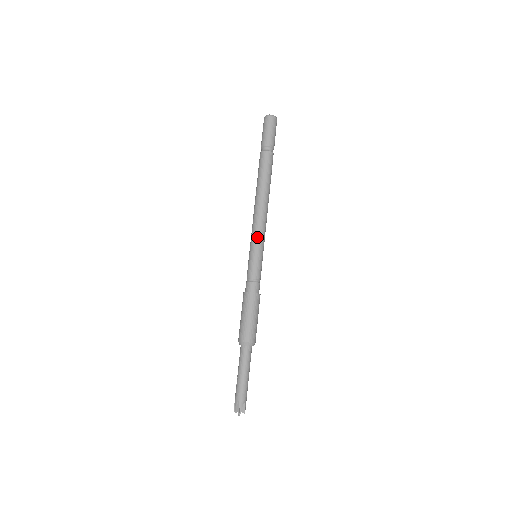
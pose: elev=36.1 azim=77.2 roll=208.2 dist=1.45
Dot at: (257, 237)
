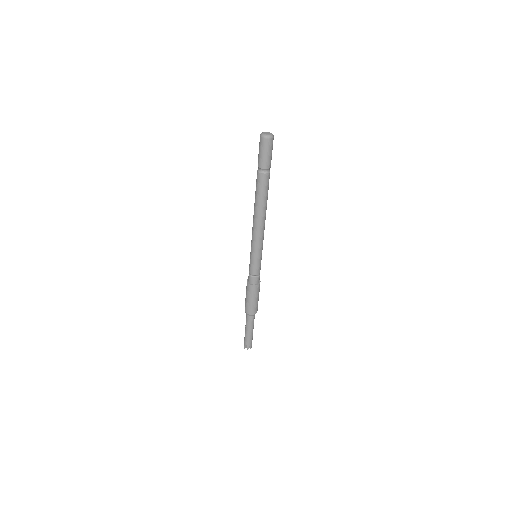
Dot at: (256, 246)
